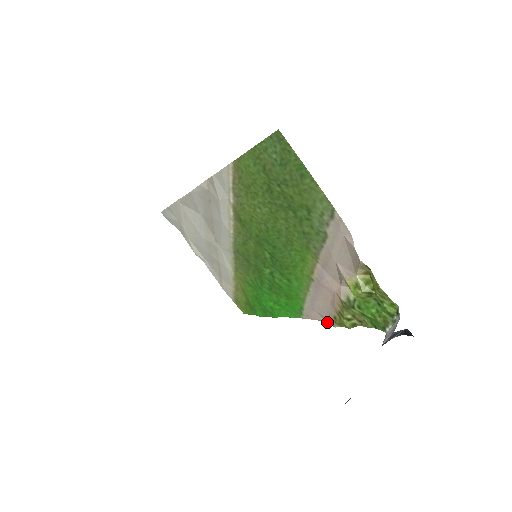
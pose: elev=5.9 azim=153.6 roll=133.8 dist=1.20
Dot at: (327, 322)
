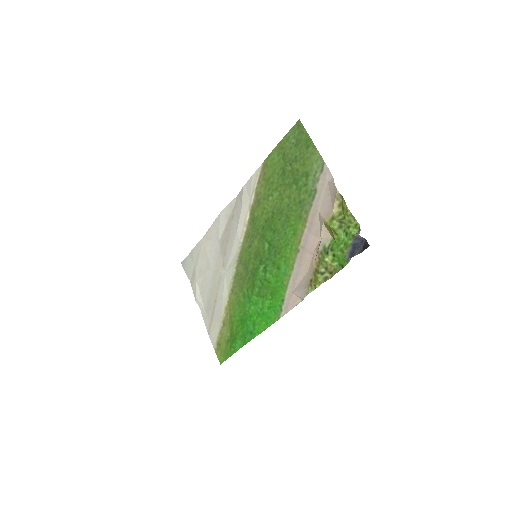
Dot at: (303, 297)
